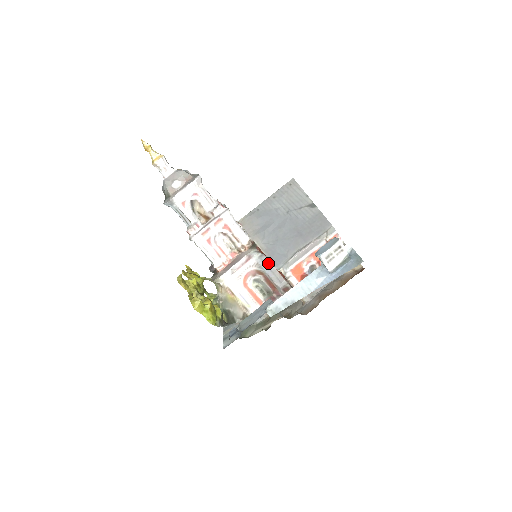
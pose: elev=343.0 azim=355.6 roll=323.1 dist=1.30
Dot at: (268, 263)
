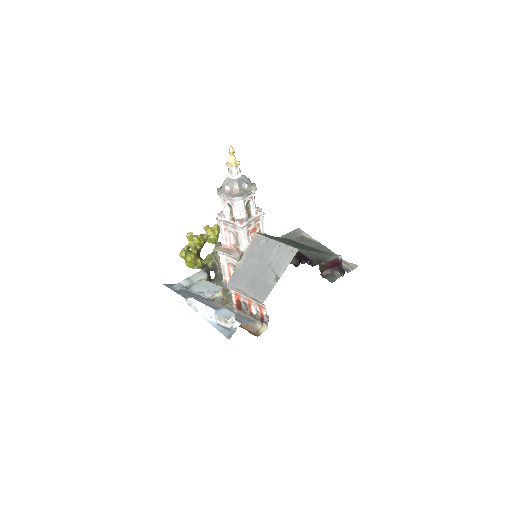
Dot at: occluded
